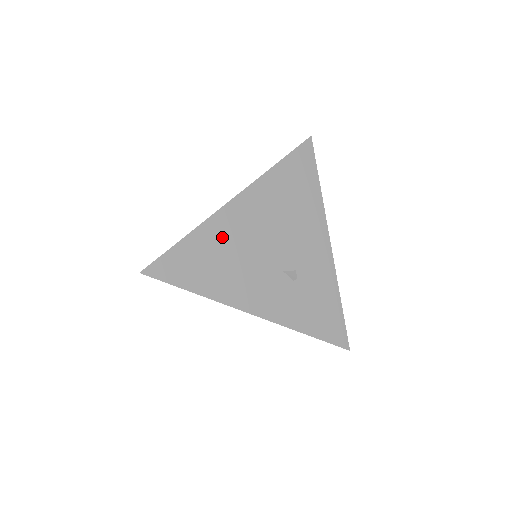
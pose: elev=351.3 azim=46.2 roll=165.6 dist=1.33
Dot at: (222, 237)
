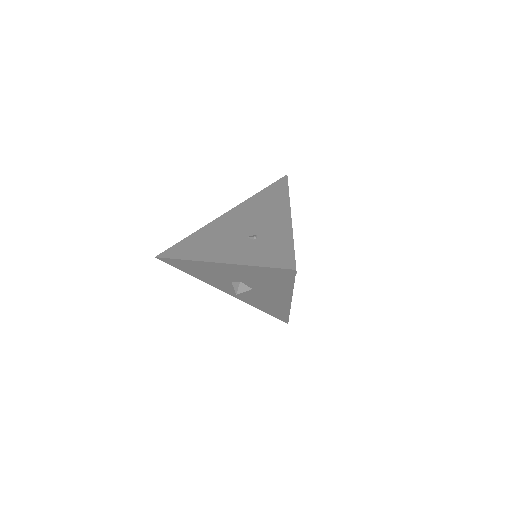
Dot at: (209, 232)
